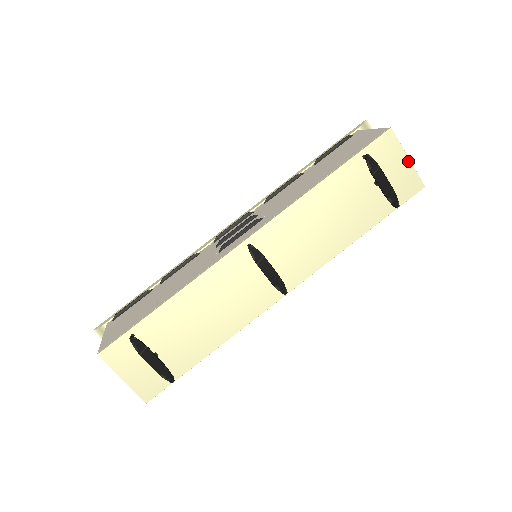
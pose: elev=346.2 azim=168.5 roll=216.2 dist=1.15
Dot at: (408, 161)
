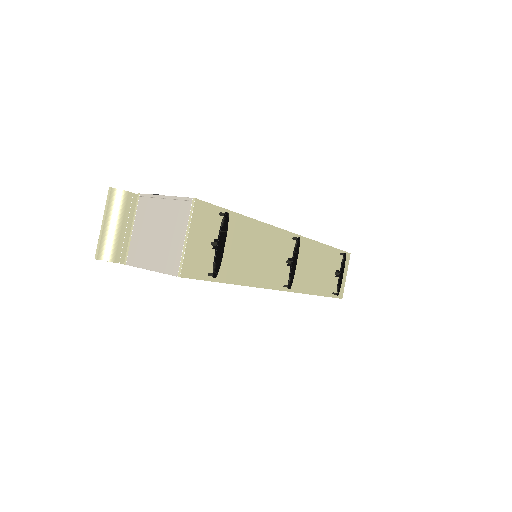
Dot at: occluded
